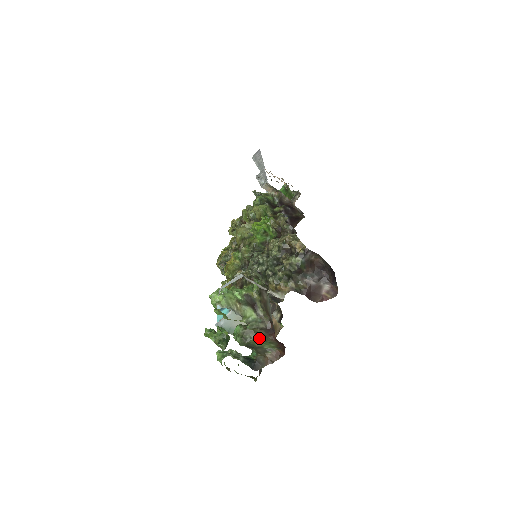
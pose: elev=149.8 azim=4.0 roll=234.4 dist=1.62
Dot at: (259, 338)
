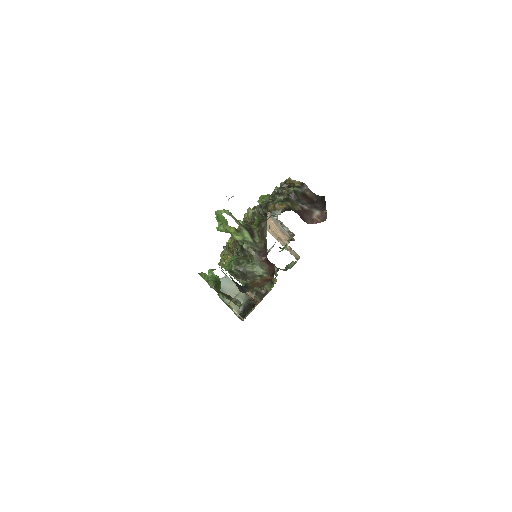
Dot at: (251, 262)
